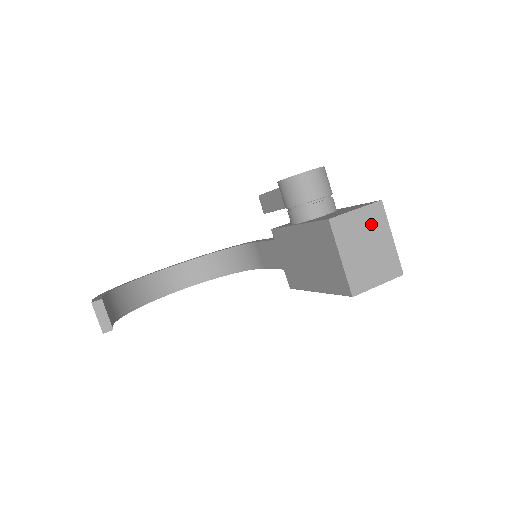
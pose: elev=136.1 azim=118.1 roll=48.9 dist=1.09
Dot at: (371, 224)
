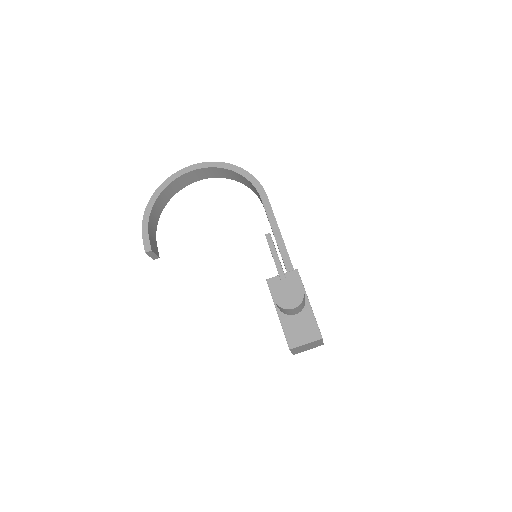
Dot at: (313, 343)
